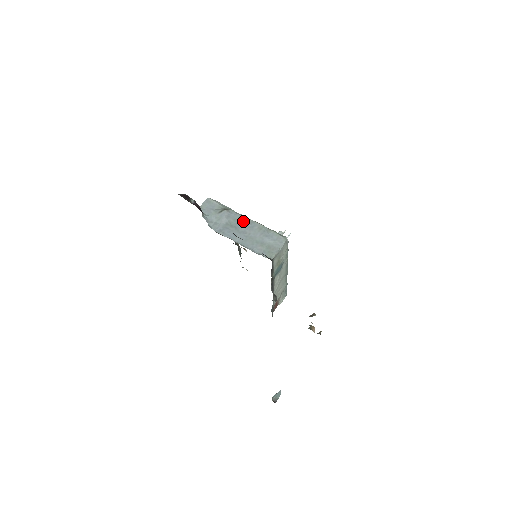
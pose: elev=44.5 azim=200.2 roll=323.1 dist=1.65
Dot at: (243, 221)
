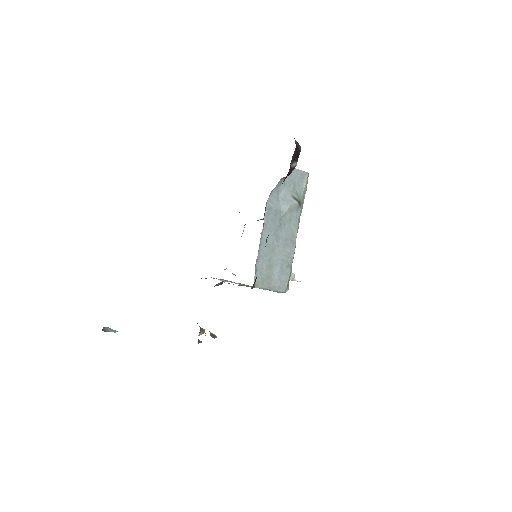
Dot at: (291, 231)
